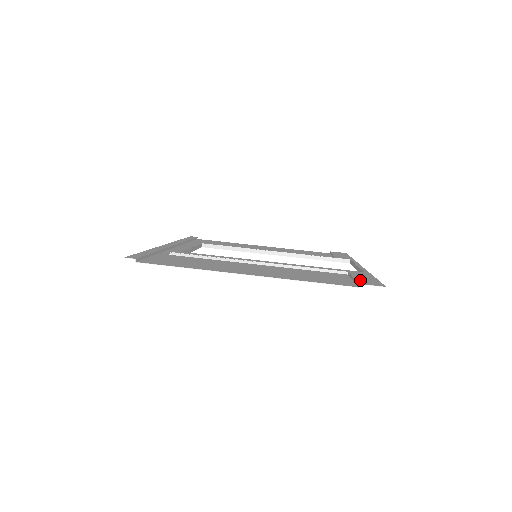
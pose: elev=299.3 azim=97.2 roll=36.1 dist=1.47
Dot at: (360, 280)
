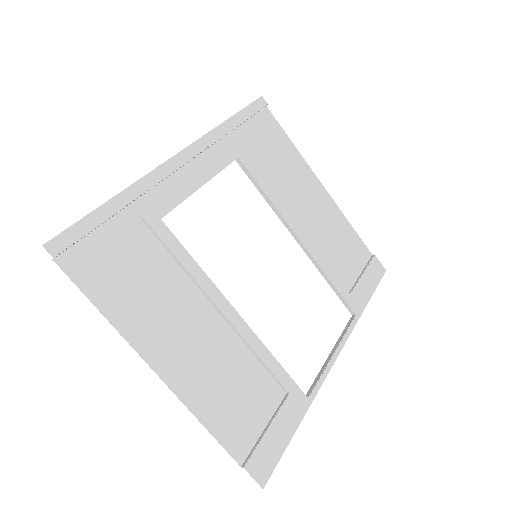
Dot at: (262, 448)
